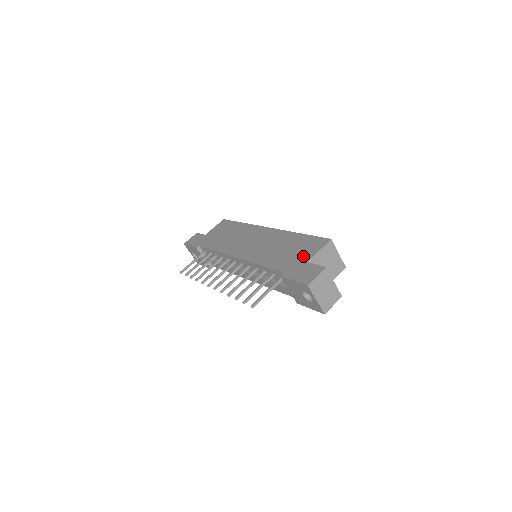
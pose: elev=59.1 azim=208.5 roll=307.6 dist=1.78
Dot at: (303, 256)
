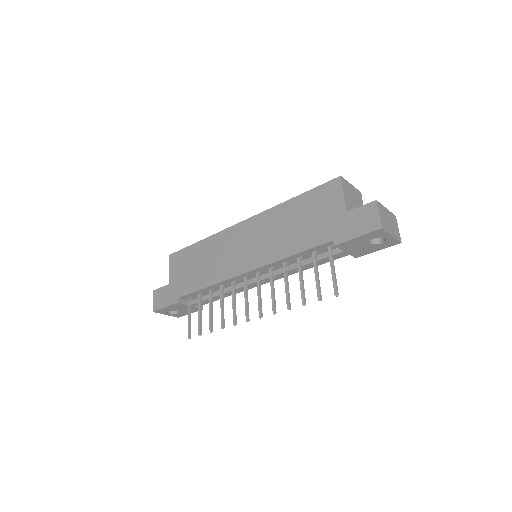
Dot at: (332, 211)
